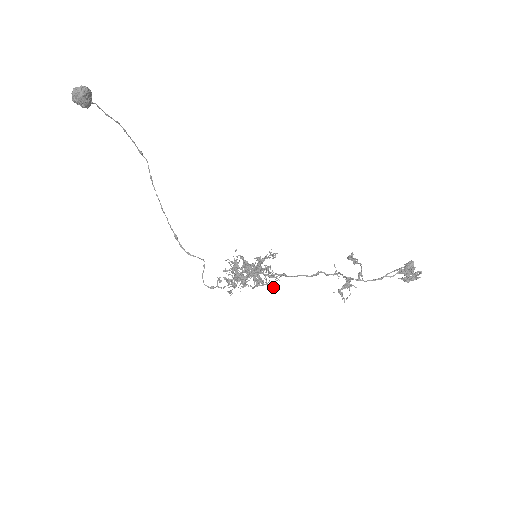
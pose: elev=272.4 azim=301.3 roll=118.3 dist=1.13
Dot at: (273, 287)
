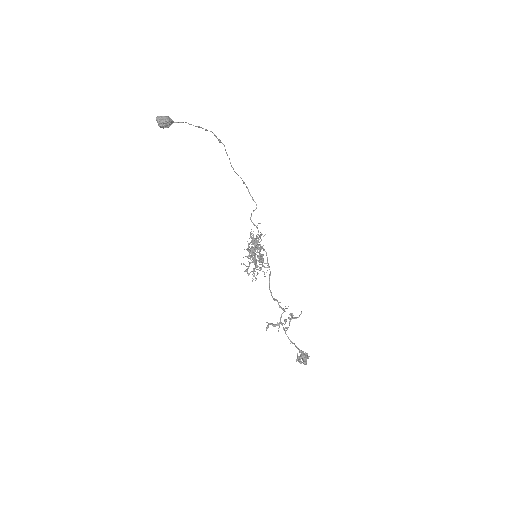
Dot at: (255, 278)
